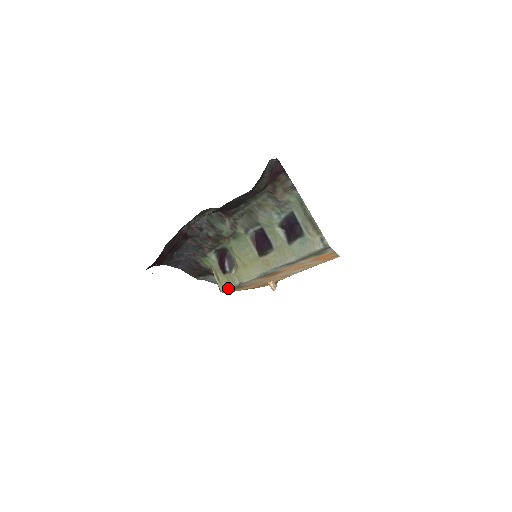
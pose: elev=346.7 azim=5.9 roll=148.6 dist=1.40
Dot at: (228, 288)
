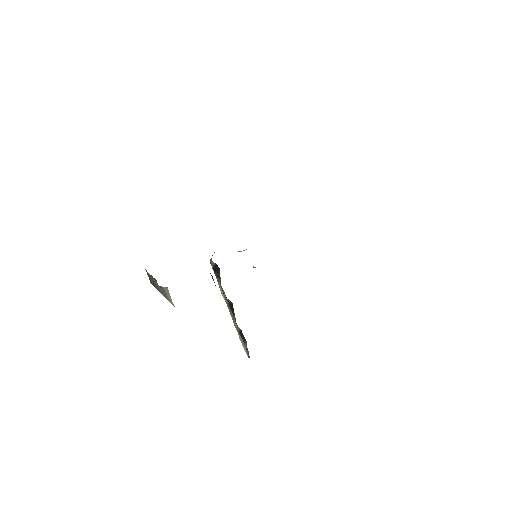
Dot at: occluded
